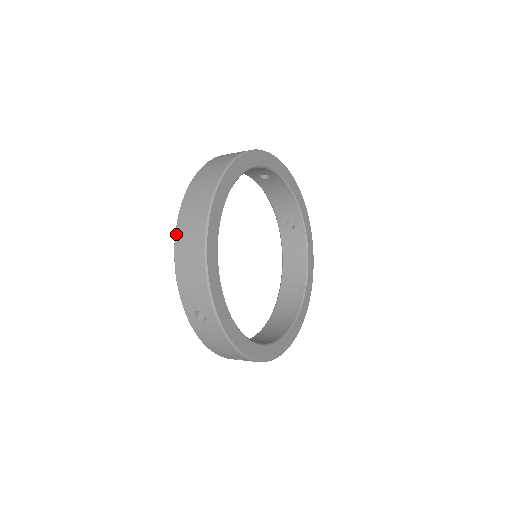
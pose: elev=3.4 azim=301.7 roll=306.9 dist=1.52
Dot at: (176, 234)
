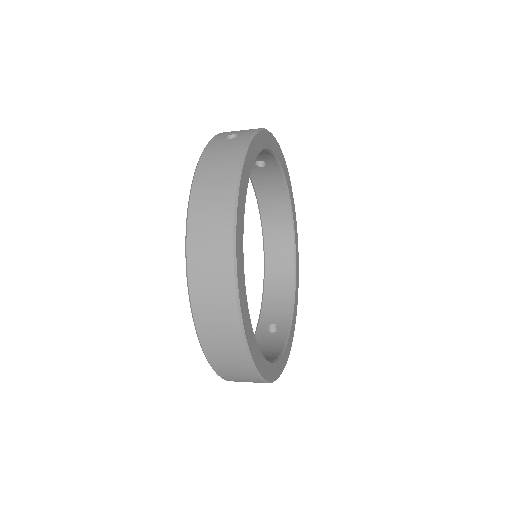
Dot at: (205, 354)
